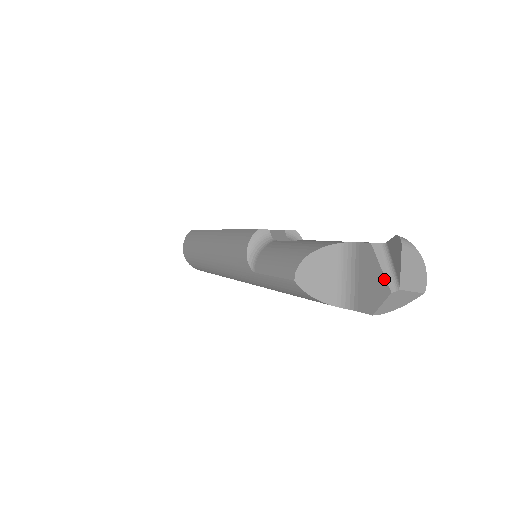
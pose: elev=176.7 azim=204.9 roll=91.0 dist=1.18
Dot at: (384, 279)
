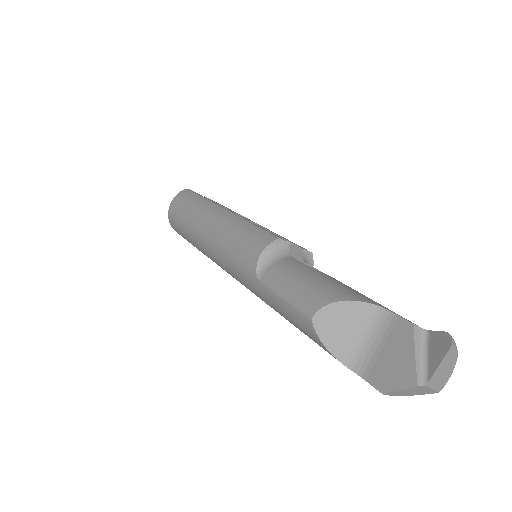
Dot at: (414, 368)
